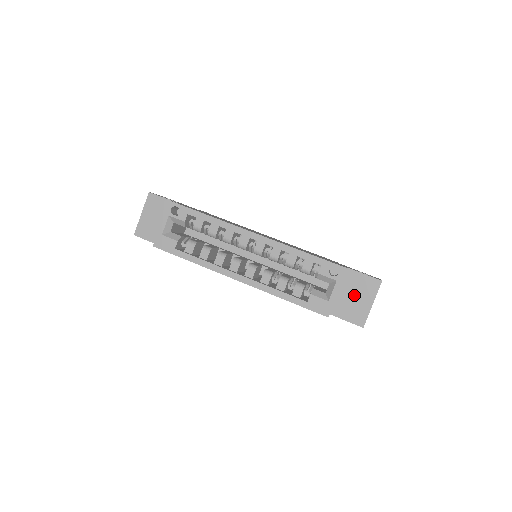
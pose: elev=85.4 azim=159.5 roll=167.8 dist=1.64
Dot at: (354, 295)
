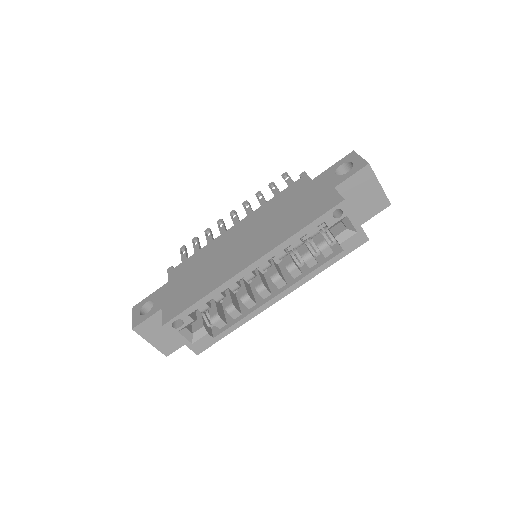
Dot at: (360, 196)
